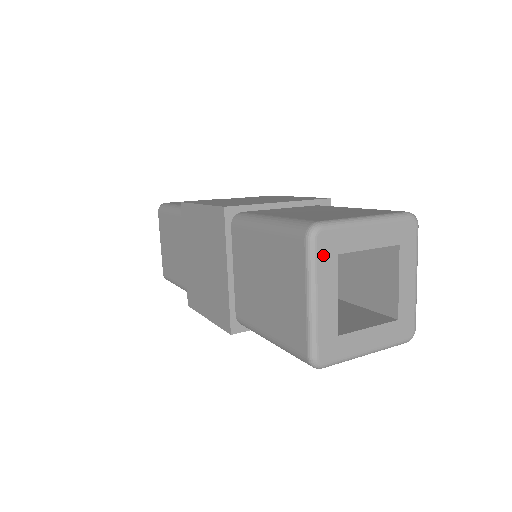
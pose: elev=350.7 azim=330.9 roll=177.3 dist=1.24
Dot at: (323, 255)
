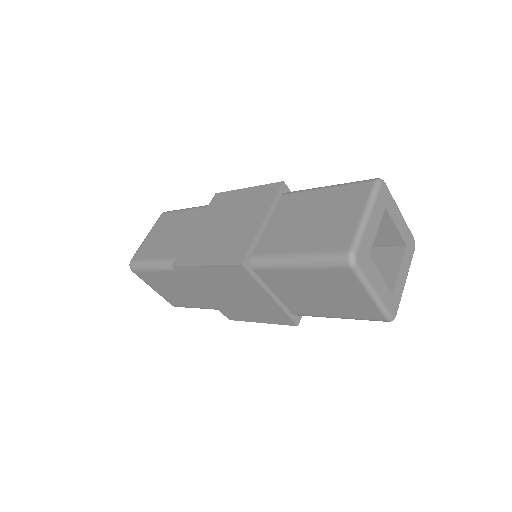
Dot at: (381, 197)
